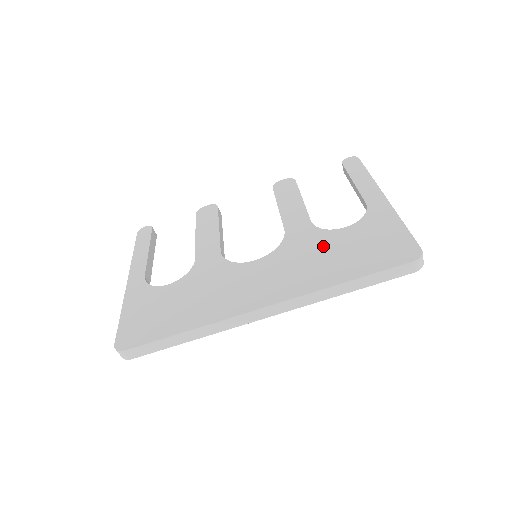
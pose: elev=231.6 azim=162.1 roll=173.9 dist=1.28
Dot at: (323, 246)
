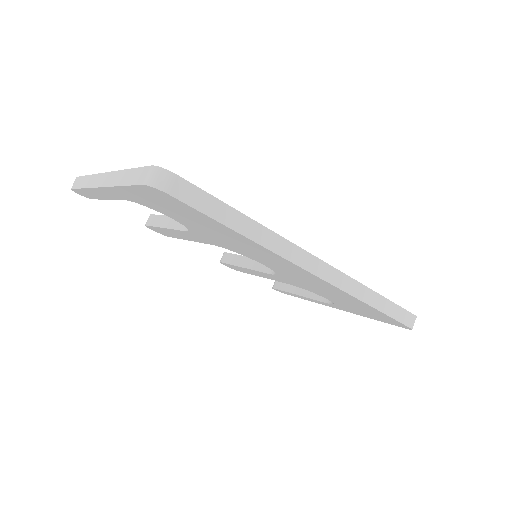
Dot at: occluded
